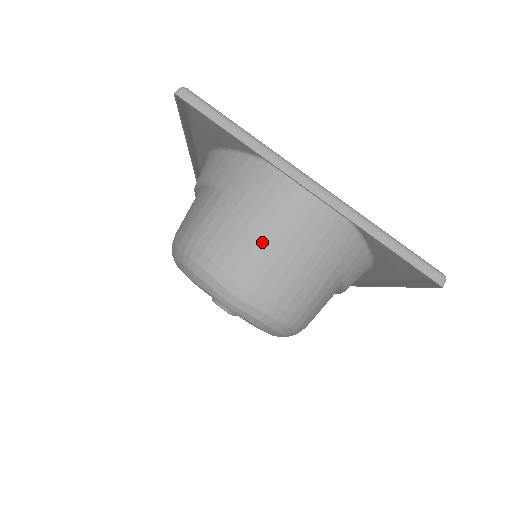
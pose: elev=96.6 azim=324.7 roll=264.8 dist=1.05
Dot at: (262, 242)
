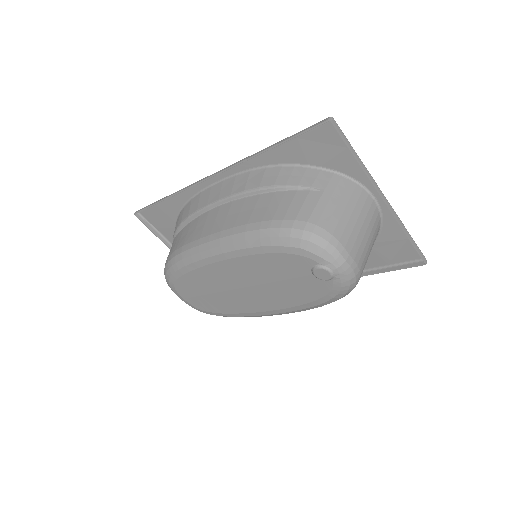
Dot at: (357, 227)
